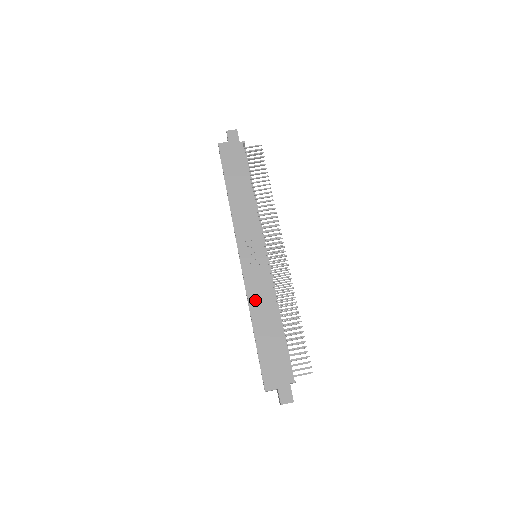
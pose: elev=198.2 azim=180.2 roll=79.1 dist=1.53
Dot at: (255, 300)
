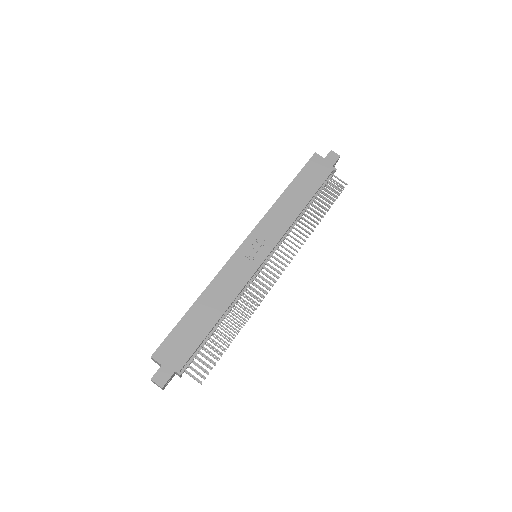
Dot at: (219, 284)
